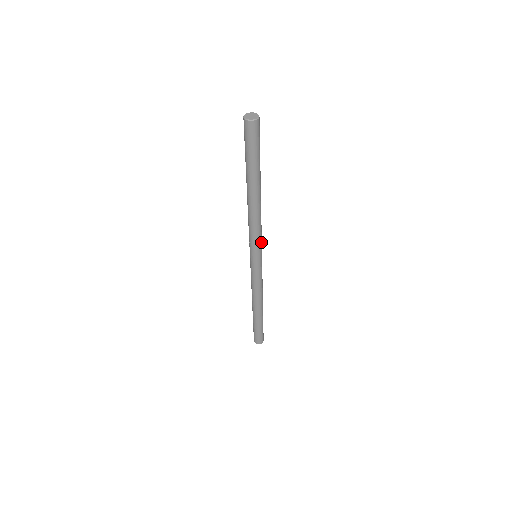
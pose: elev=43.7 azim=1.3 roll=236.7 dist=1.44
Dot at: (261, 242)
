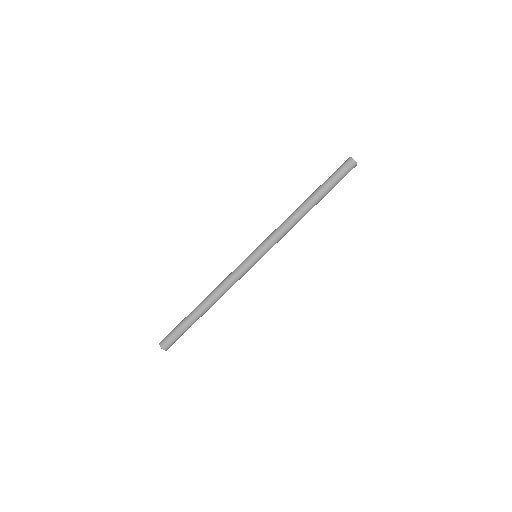
Dot at: occluded
